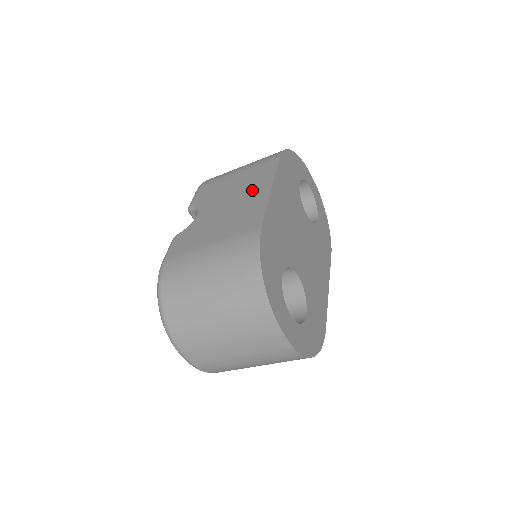
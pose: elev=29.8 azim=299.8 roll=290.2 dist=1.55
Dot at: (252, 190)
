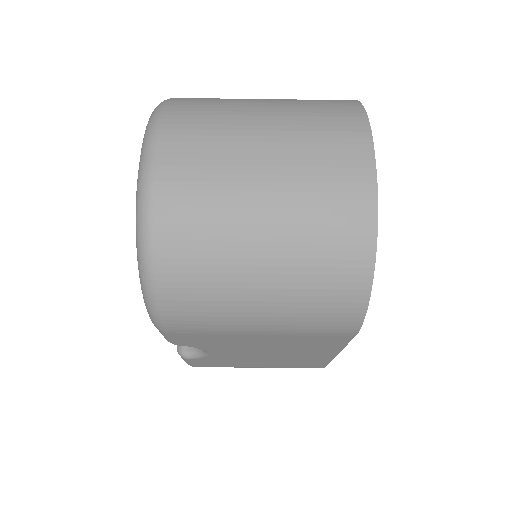
Dot at: occluded
